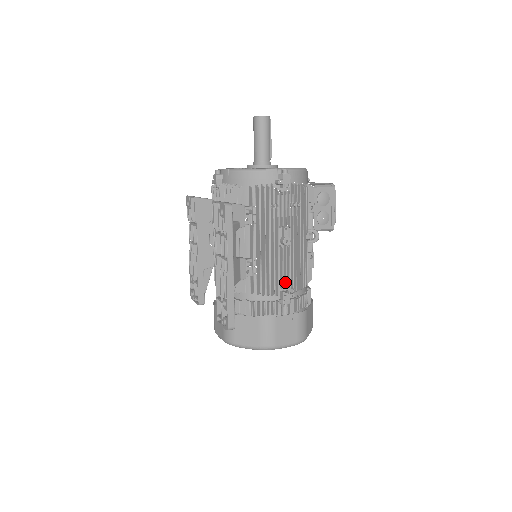
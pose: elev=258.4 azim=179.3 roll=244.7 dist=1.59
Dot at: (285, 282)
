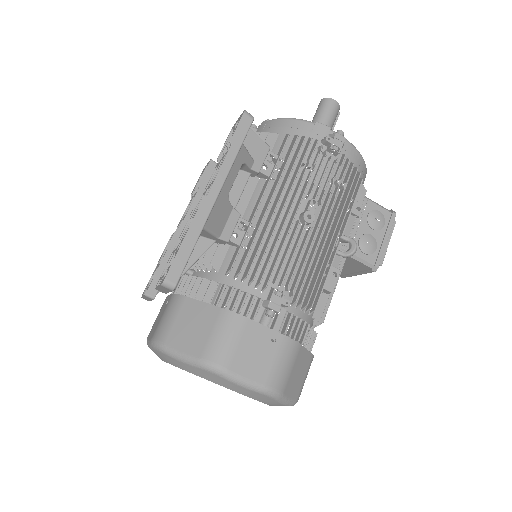
Dot at: (284, 275)
